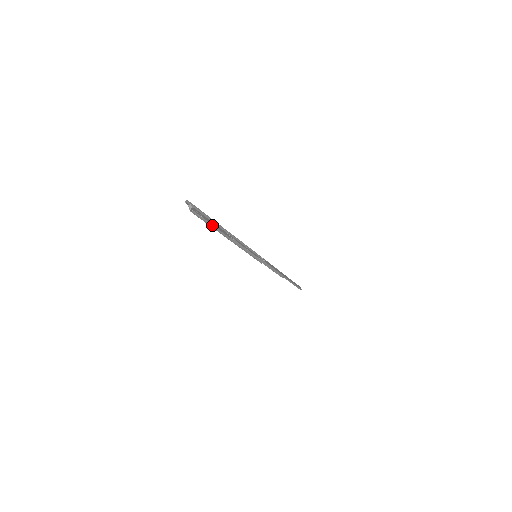
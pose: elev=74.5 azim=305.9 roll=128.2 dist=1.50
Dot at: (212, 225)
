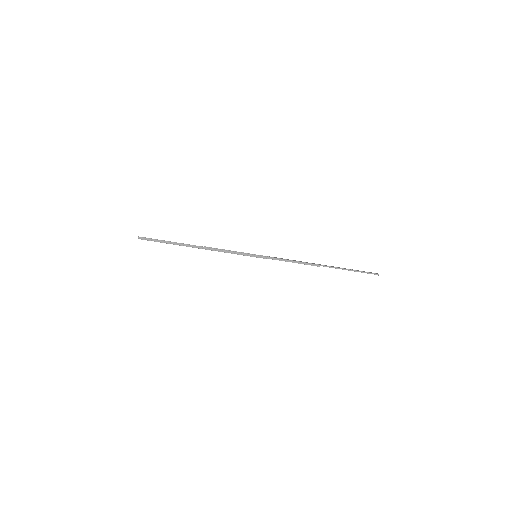
Dot at: (167, 242)
